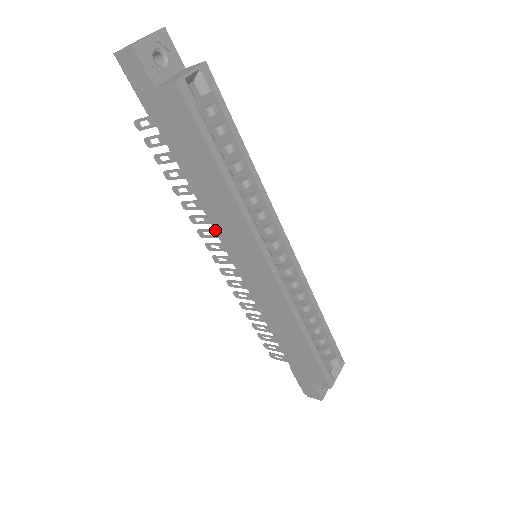
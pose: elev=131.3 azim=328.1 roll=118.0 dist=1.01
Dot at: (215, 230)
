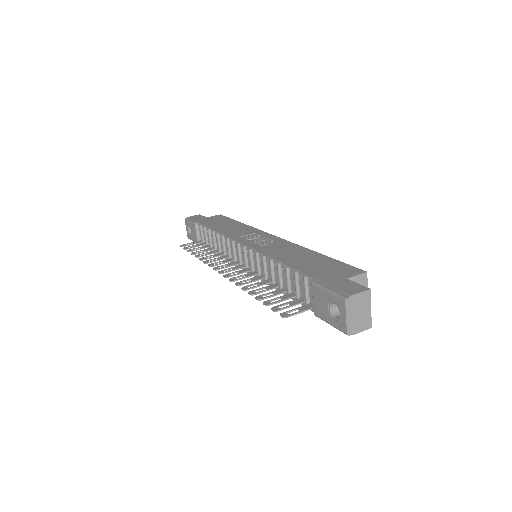
Dot at: occluded
